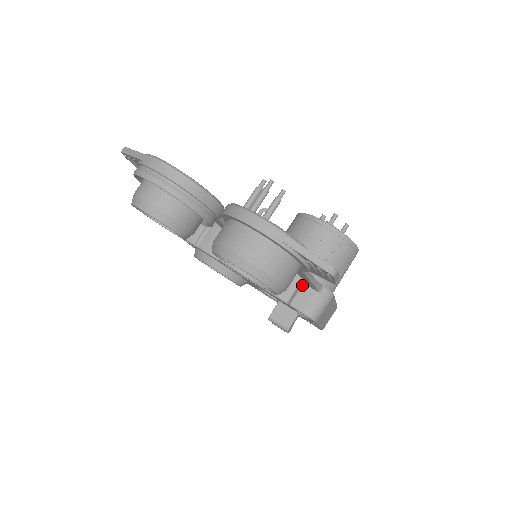
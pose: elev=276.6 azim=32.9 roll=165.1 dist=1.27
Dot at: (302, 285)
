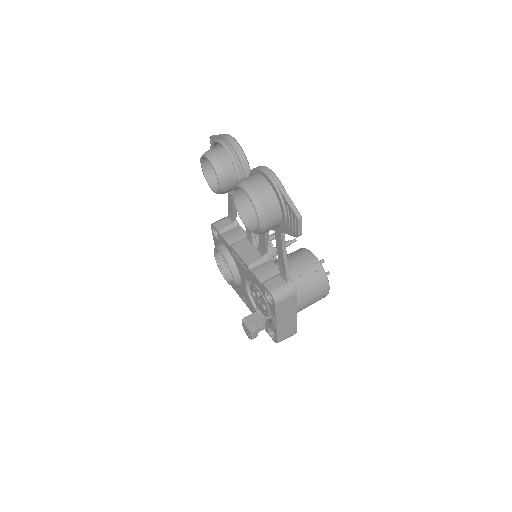
Dot at: (278, 275)
